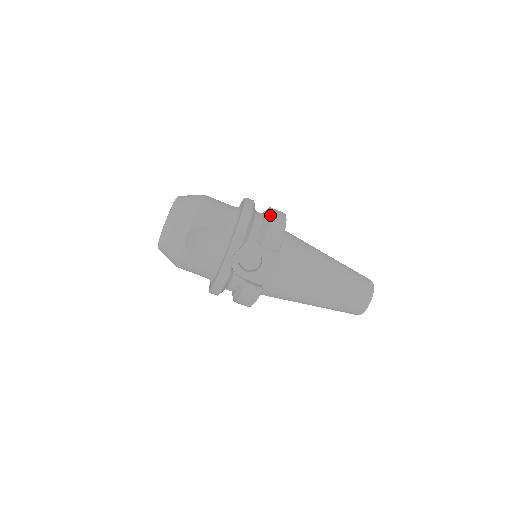
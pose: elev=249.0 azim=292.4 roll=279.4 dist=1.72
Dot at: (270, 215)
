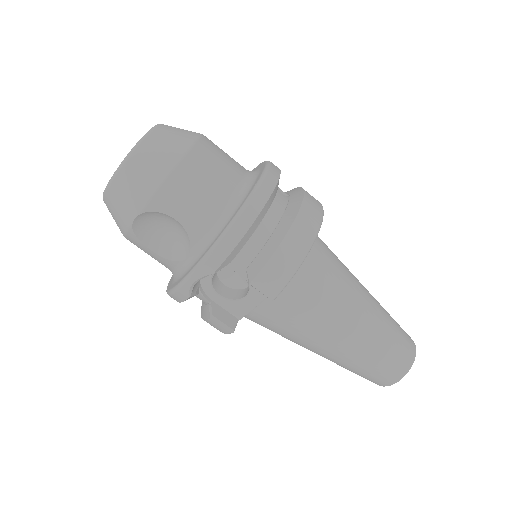
Dot at: (288, 227)
